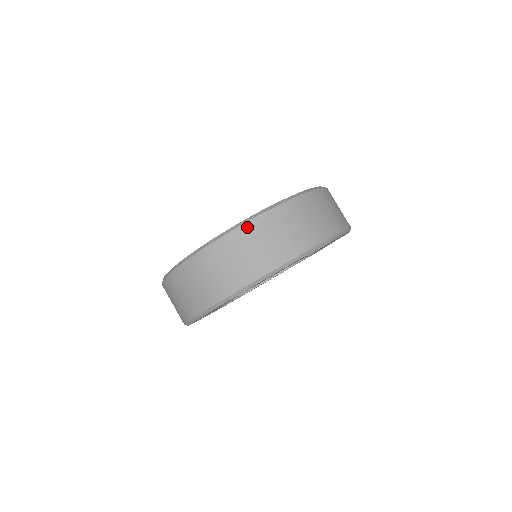
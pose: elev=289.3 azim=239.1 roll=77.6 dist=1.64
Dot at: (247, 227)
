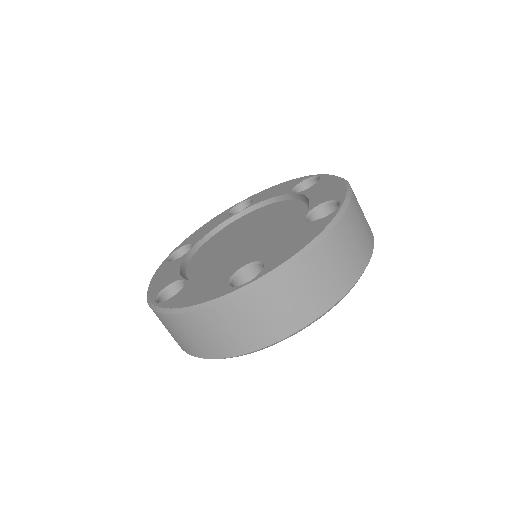
Dot at: (303, 262)
